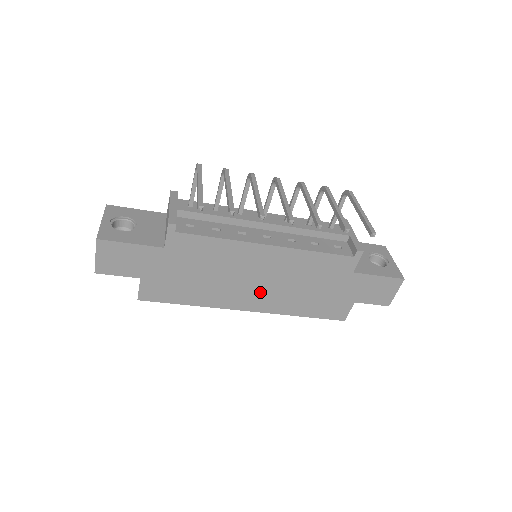
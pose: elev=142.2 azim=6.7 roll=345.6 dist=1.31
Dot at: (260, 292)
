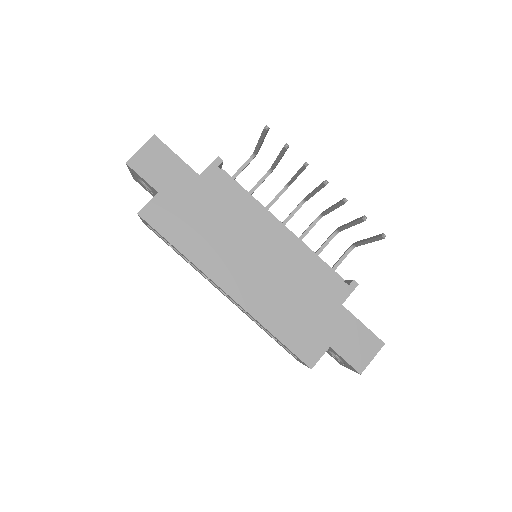
Dot at: (250, 276)
